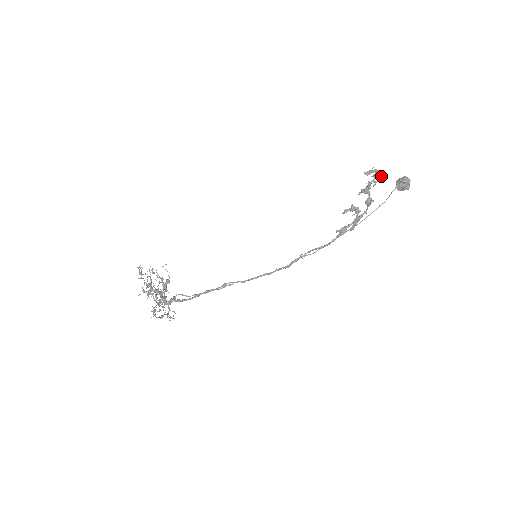
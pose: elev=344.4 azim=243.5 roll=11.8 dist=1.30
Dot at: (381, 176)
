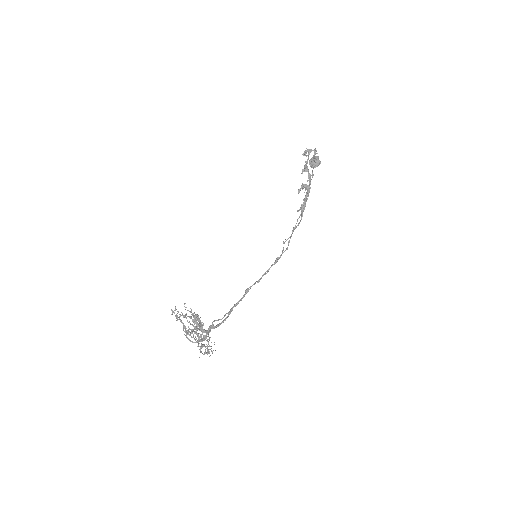
Dot at: (315, 151)
